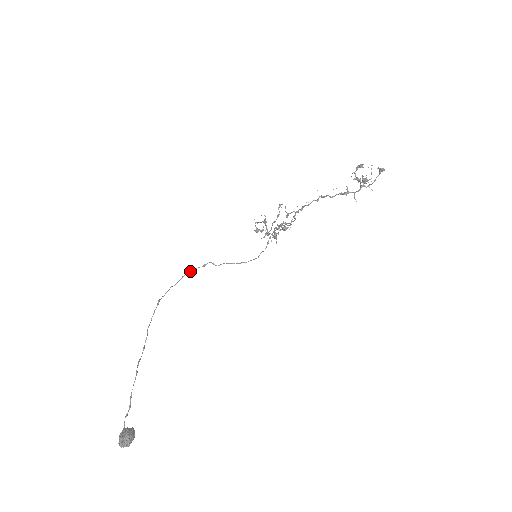
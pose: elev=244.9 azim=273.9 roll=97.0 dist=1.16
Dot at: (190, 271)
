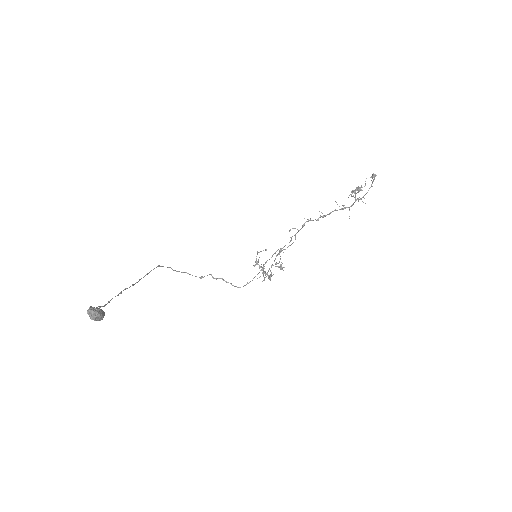
Dot at: occluded
